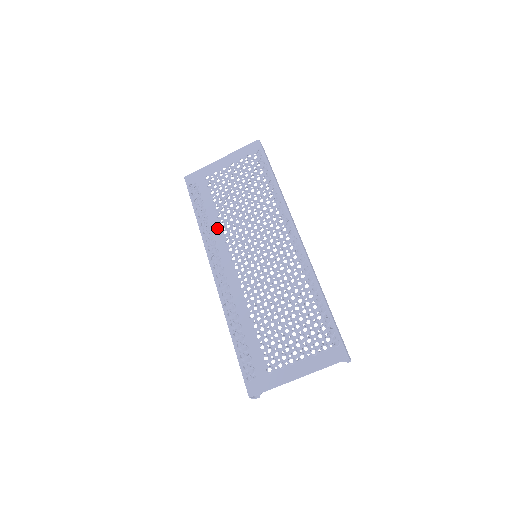
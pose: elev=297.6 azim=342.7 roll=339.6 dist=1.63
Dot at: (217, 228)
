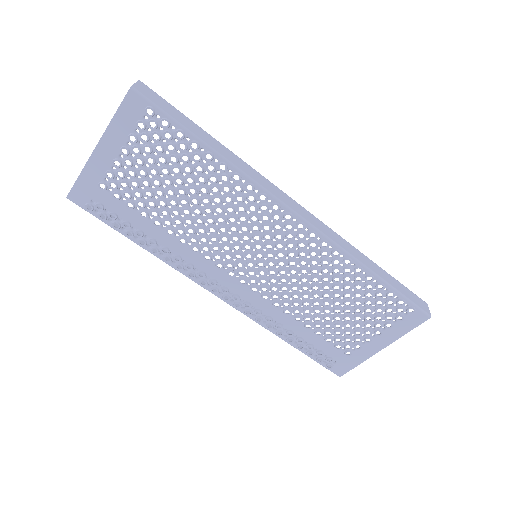
Dot at: (179, 248)
